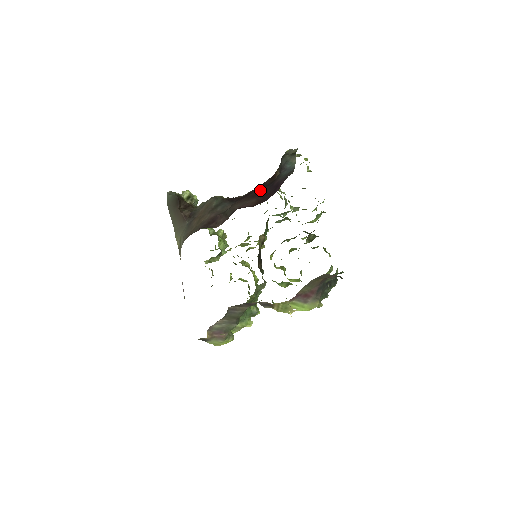
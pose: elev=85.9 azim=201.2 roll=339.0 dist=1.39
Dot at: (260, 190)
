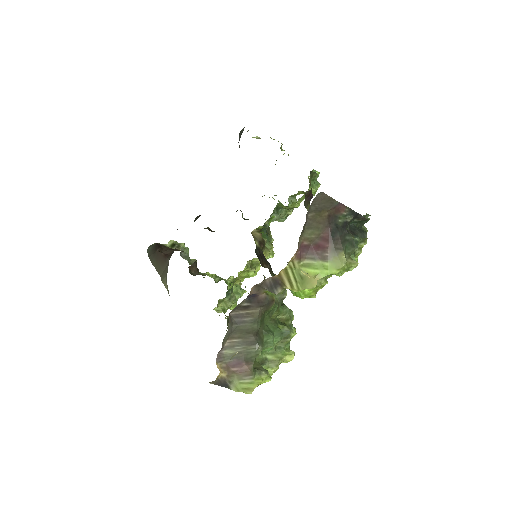
Dot at: occluded
